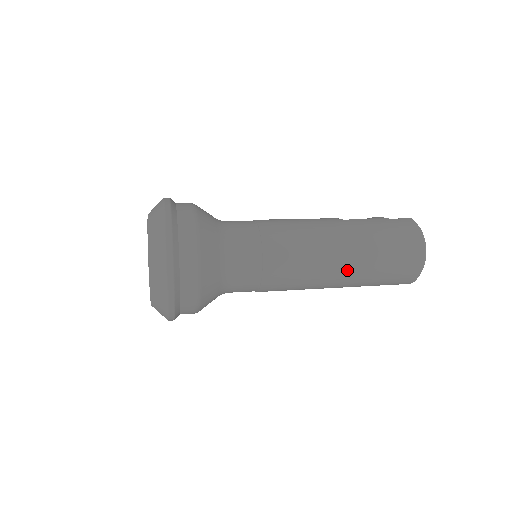
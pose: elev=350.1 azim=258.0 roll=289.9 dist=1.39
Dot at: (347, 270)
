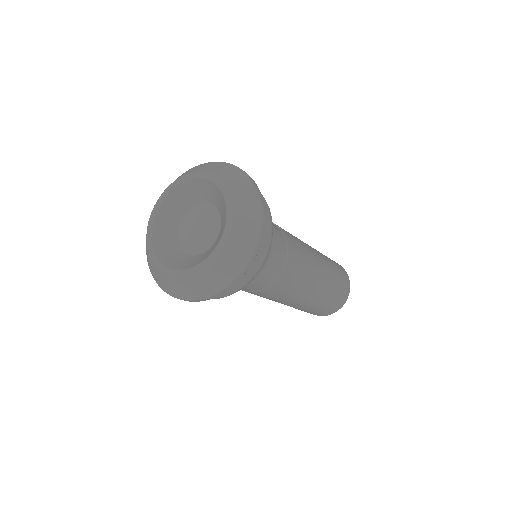
Dot at: (319, 289)
